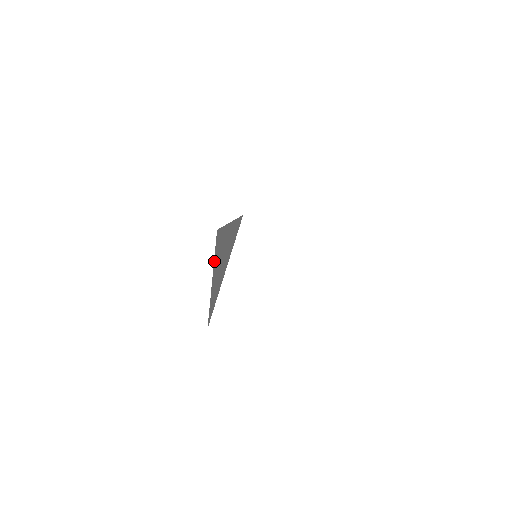
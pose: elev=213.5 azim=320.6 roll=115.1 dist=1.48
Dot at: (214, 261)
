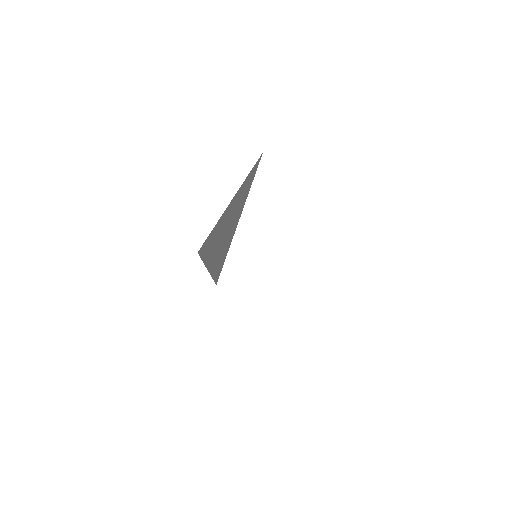
Dot at: (205, 262)
